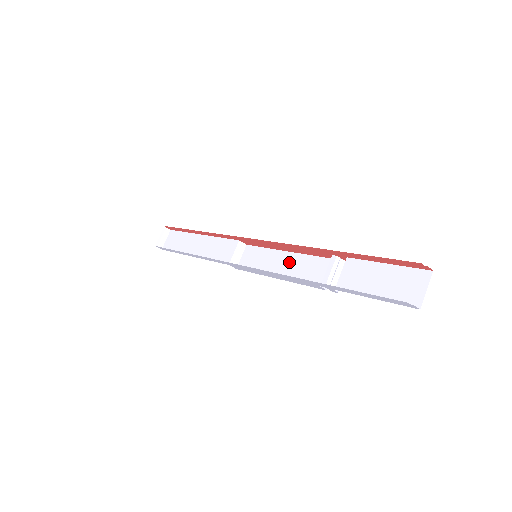
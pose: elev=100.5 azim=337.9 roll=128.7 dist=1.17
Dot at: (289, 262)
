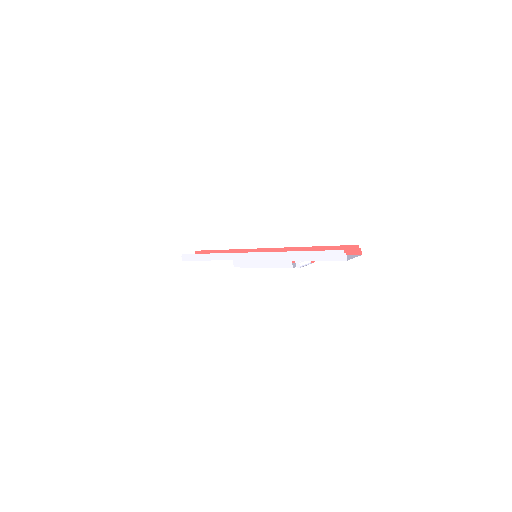
Dot at: occluded
